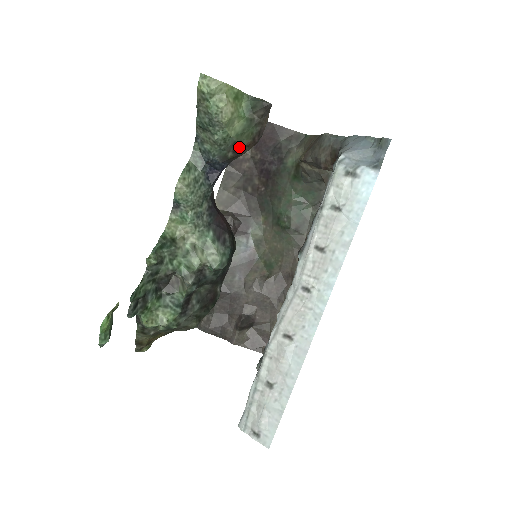
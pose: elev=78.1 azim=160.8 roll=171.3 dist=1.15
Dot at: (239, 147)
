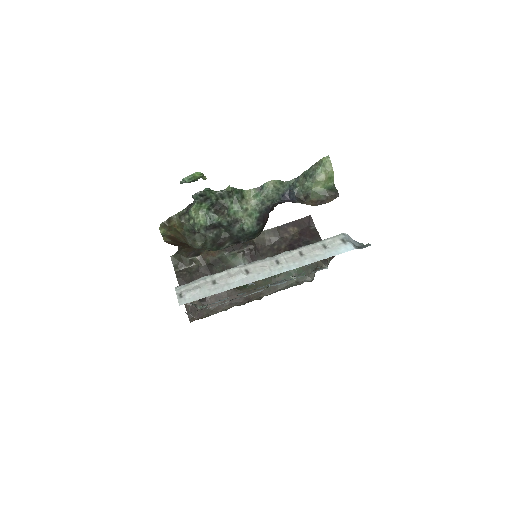
Dot at: (309, 198)
